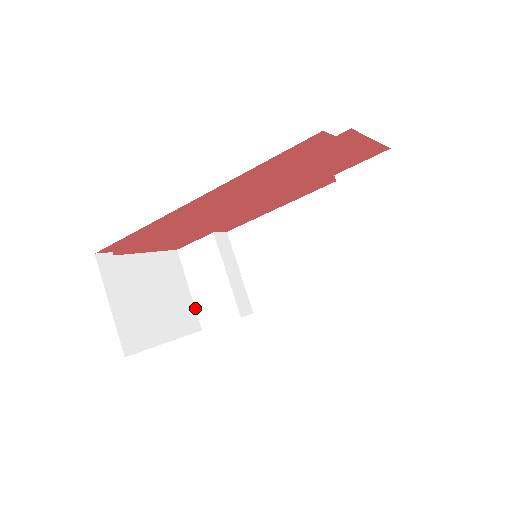
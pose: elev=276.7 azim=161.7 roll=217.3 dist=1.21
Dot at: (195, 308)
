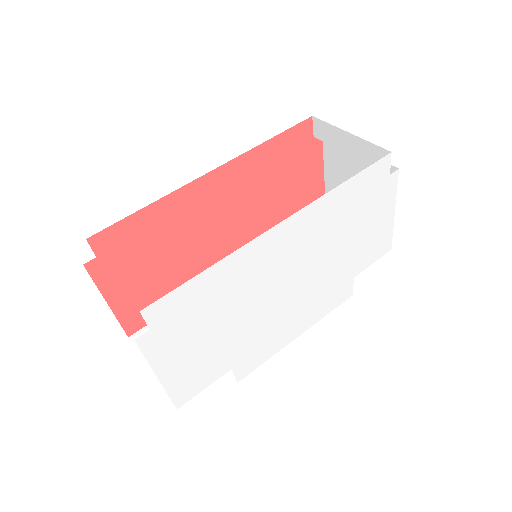
Dot at: occluded
